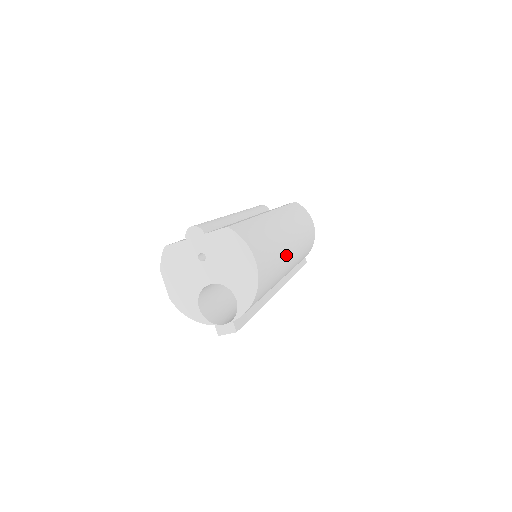
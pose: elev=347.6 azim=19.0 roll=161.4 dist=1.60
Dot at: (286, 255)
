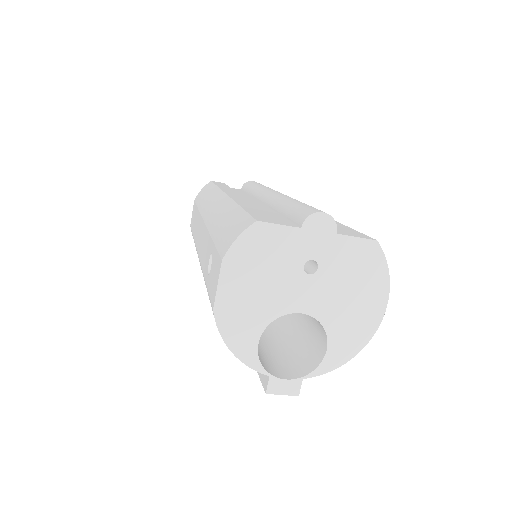
Dot at: occluded
